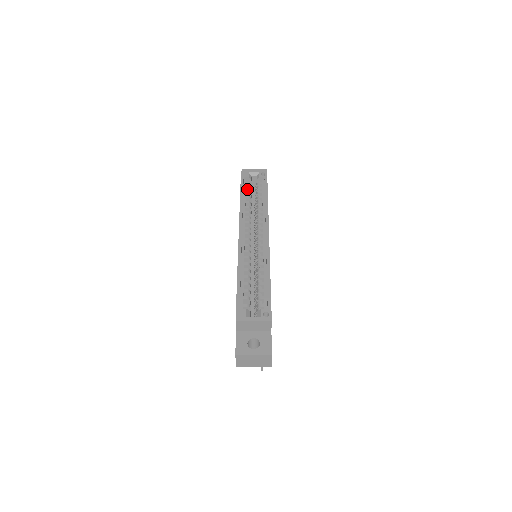
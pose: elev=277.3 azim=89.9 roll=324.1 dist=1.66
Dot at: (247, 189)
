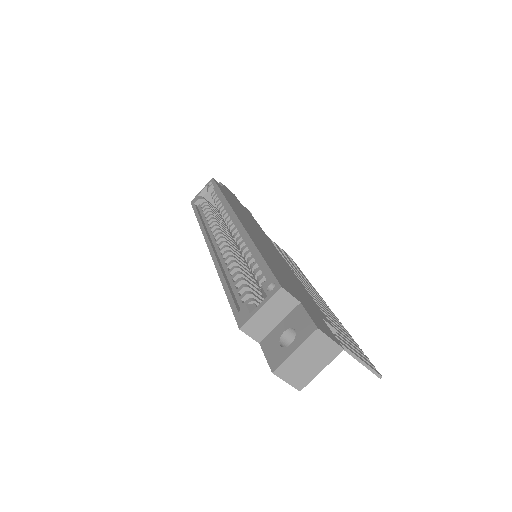
Dot at: (204, 209)
